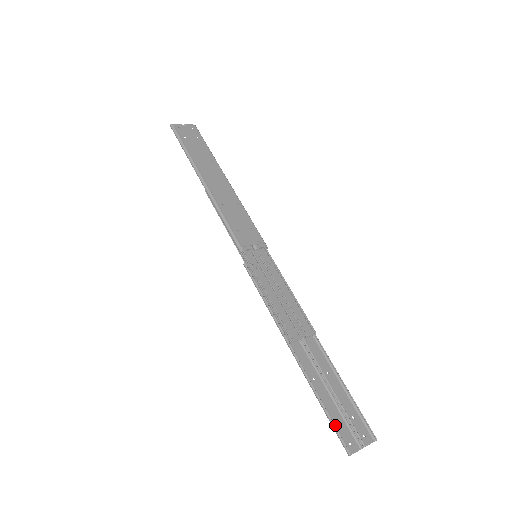
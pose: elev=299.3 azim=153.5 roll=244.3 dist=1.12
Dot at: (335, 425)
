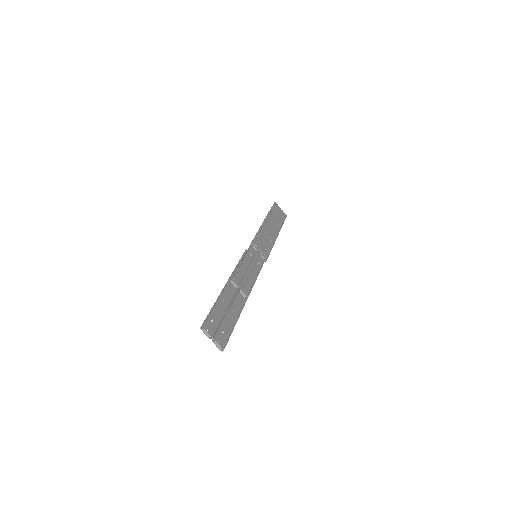
Dot at: (210, 317)
